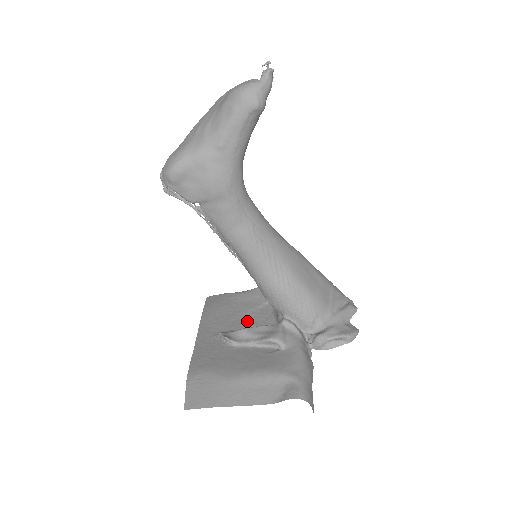
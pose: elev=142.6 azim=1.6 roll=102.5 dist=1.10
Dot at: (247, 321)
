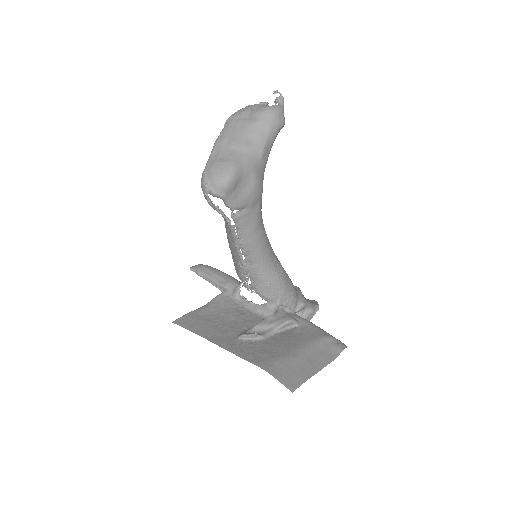
Dot at: (241, 322)
